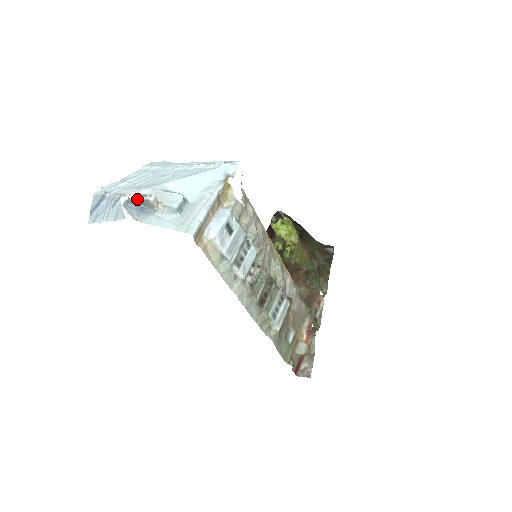
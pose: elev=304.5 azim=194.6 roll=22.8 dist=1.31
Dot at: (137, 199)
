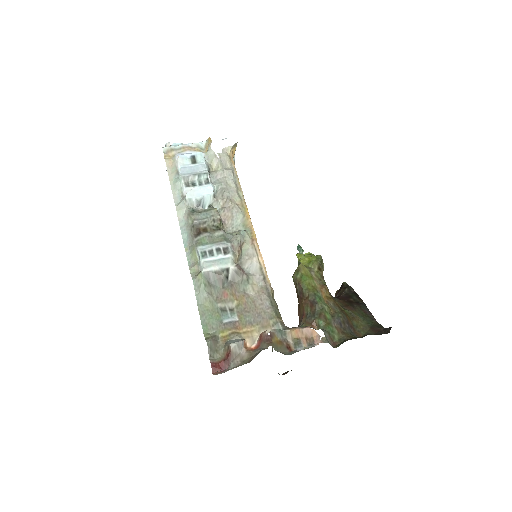
Dot at: occluded
